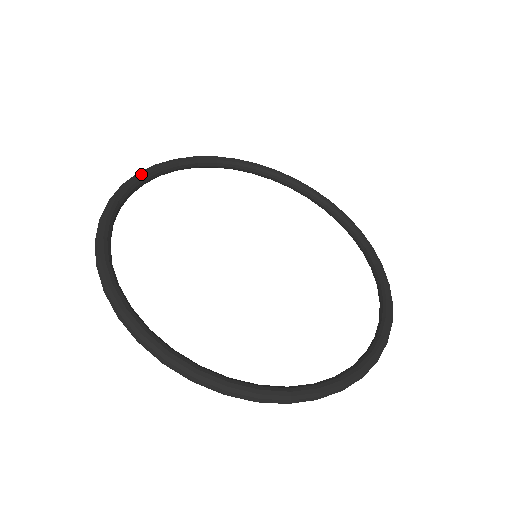
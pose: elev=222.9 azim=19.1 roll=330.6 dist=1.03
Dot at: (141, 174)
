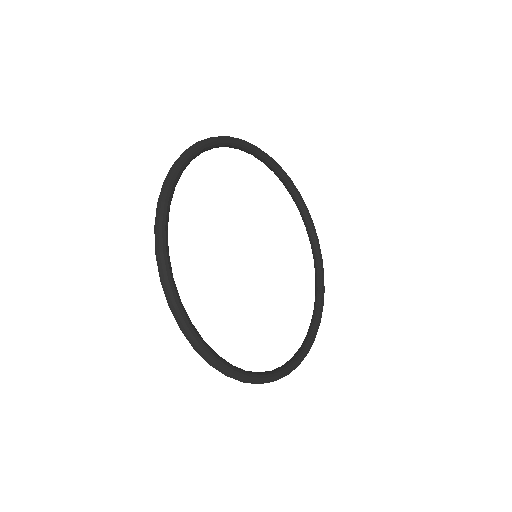
Dot at: (257, 148)
